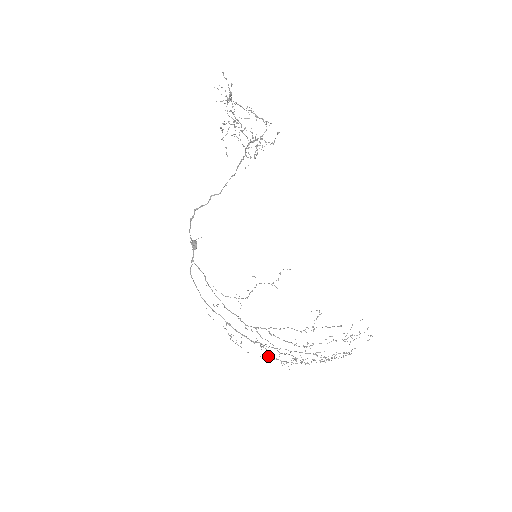
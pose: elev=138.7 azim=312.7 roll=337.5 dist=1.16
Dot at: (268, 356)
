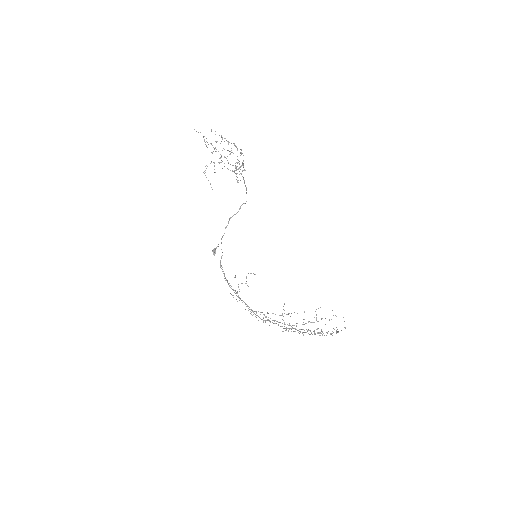
Dot at: occluded
